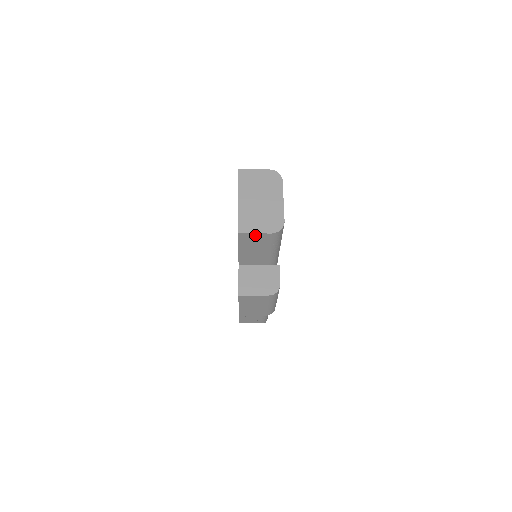
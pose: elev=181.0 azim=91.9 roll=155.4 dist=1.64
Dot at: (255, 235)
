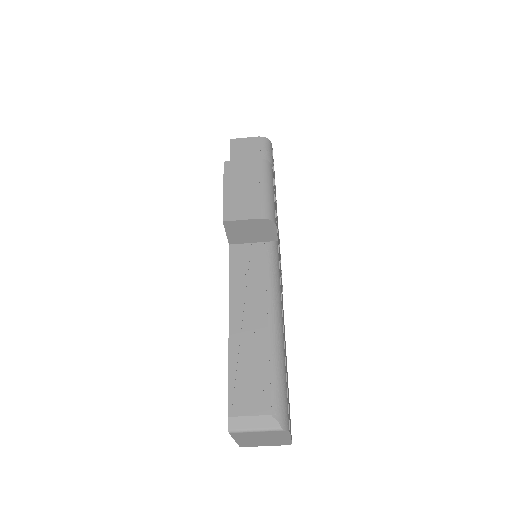
Dot at: (245, 141)
